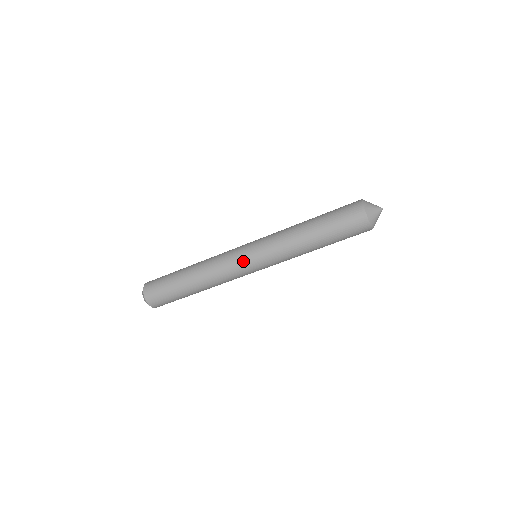
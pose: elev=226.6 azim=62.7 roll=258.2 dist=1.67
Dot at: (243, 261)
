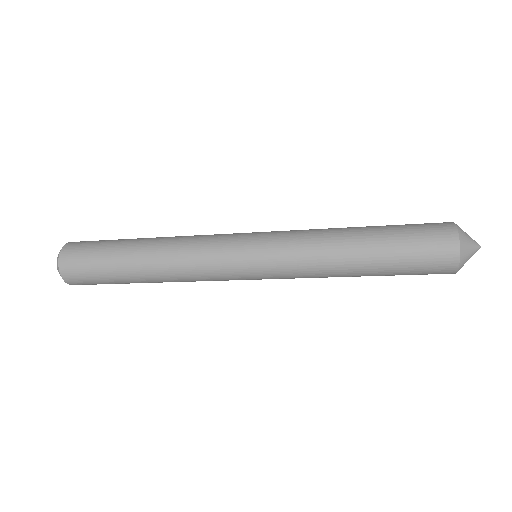
Dot at: (237, 269)
